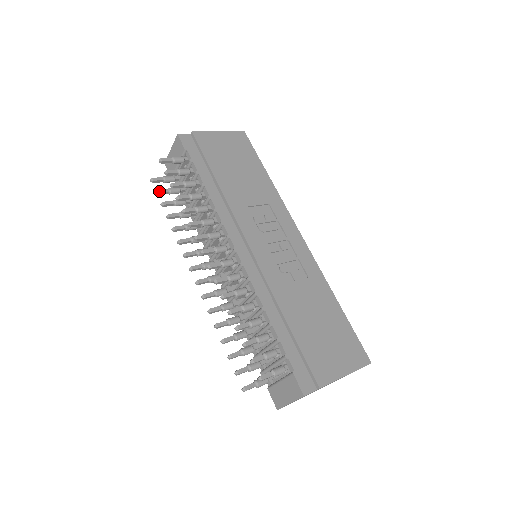
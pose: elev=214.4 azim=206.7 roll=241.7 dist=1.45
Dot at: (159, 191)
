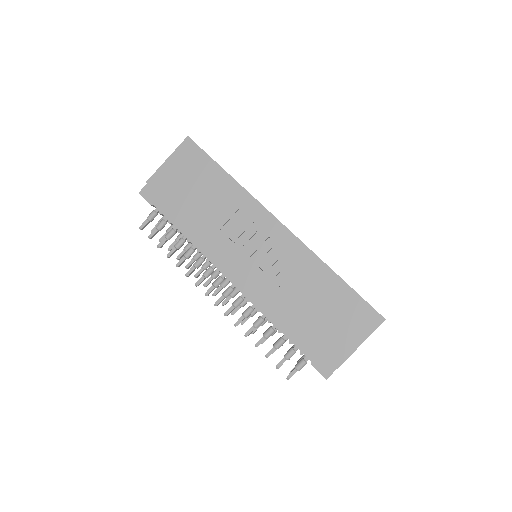
Dot at: (161, 240)
